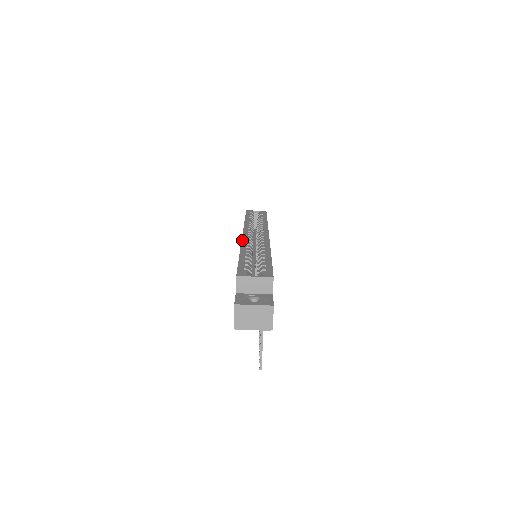
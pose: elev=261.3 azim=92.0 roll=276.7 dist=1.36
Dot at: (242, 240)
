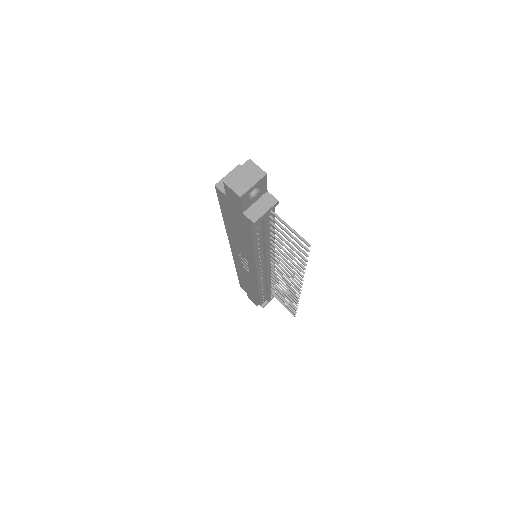
Dot at: (228, 239)
